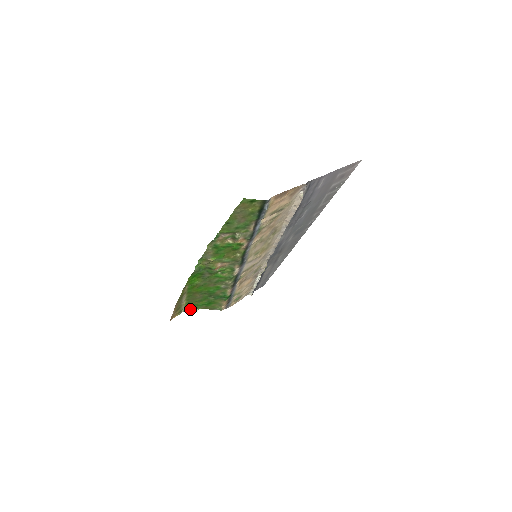
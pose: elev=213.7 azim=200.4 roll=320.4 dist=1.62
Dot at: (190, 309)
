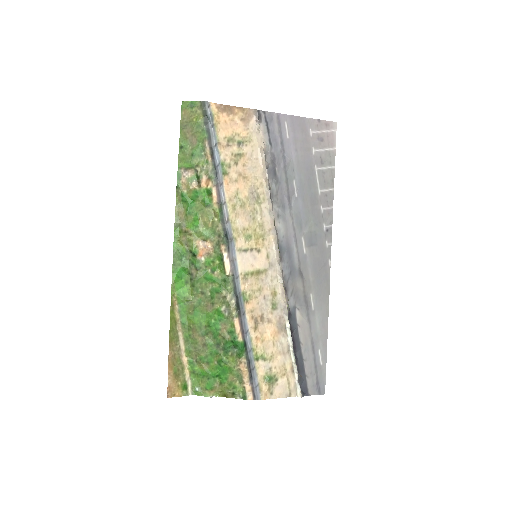
Dot at: (201, 390)
